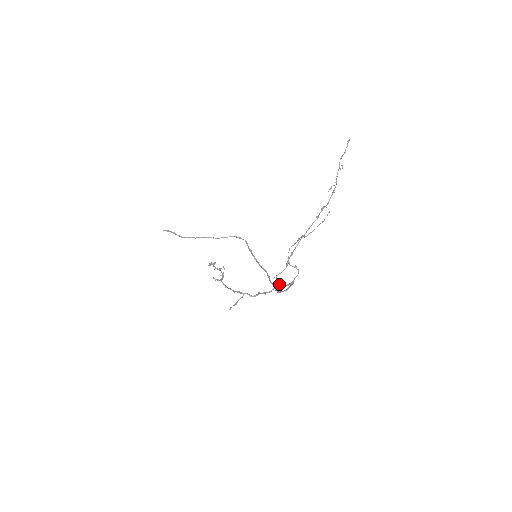
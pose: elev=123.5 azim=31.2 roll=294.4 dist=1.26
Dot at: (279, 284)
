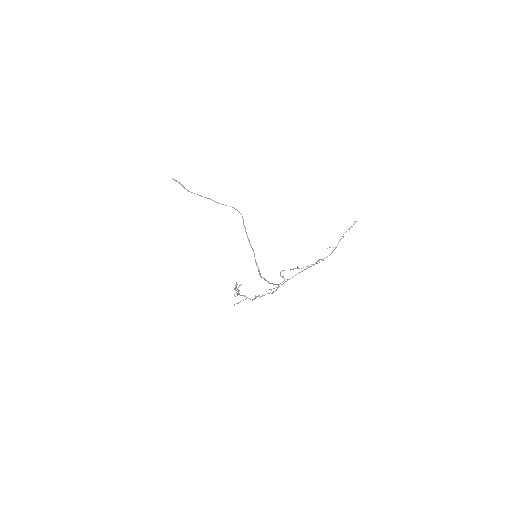
Dot at: occluded
